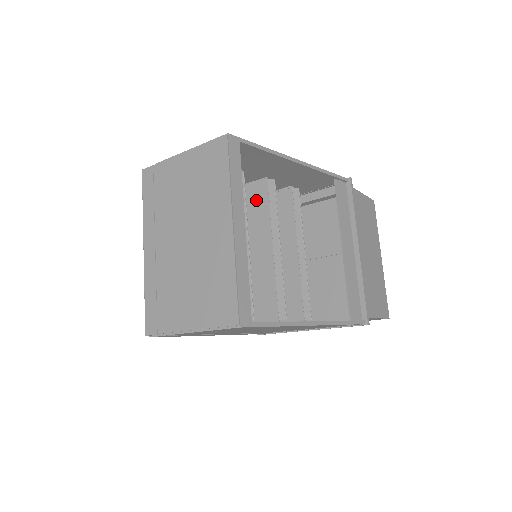
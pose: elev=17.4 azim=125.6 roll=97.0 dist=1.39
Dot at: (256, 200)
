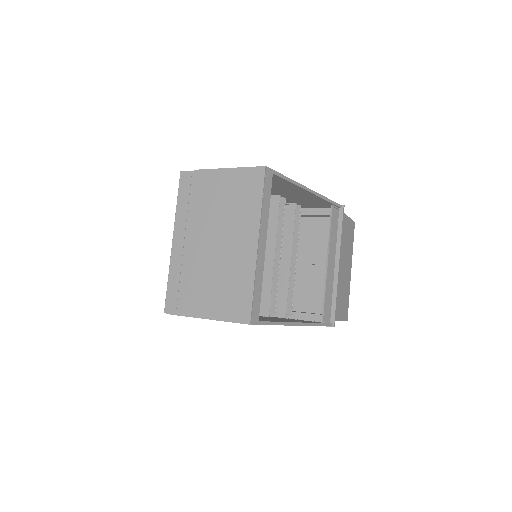
Dot at: occluded
